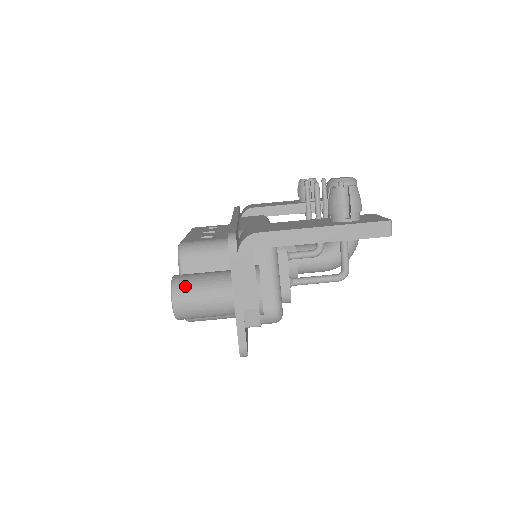
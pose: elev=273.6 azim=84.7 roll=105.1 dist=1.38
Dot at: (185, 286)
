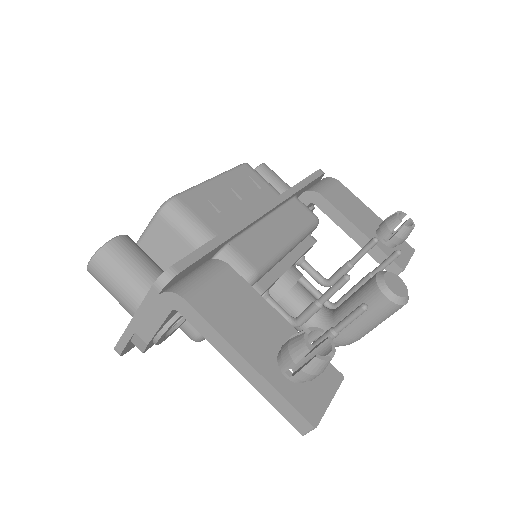
Dot at: (109, 261)
